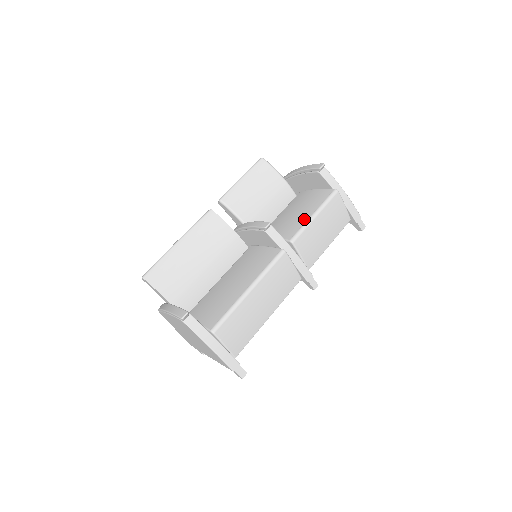
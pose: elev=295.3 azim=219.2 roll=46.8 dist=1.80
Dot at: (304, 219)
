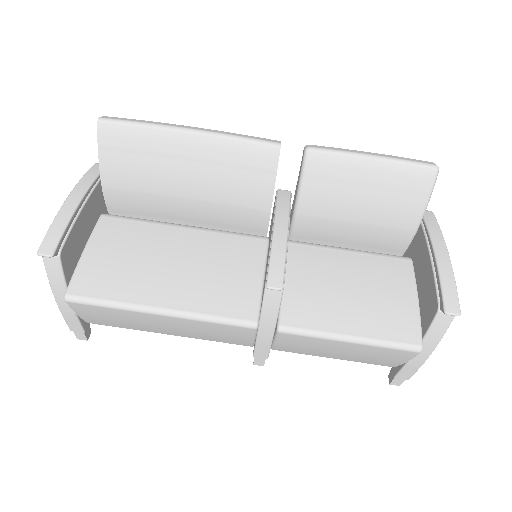
Dot at: (335, 324)
